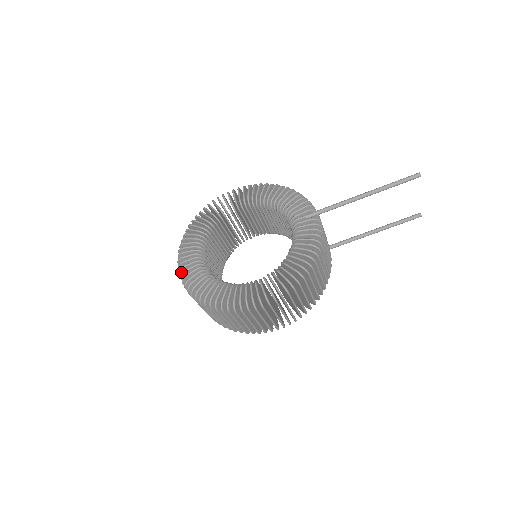
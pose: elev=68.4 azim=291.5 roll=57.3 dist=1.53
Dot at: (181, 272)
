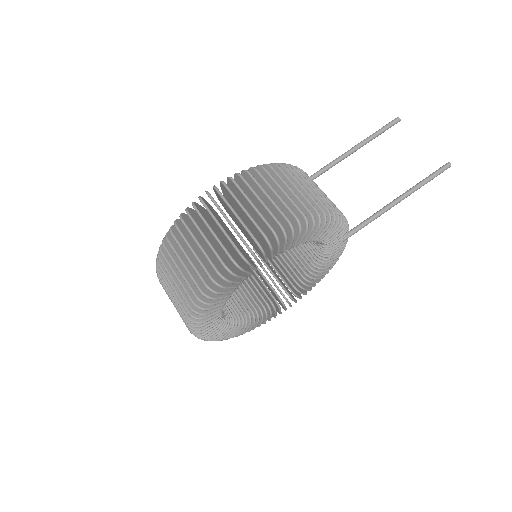
Dot at: occluded
